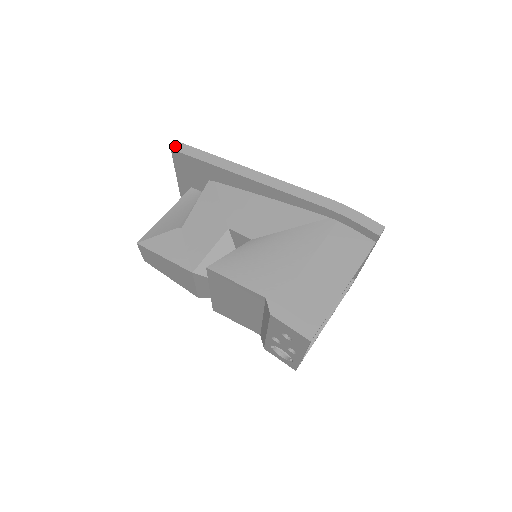
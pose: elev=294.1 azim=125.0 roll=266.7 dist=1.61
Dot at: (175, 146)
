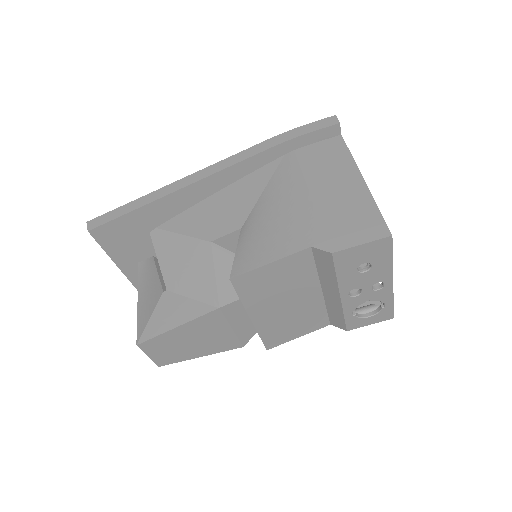
Dot at: (90, 226)
